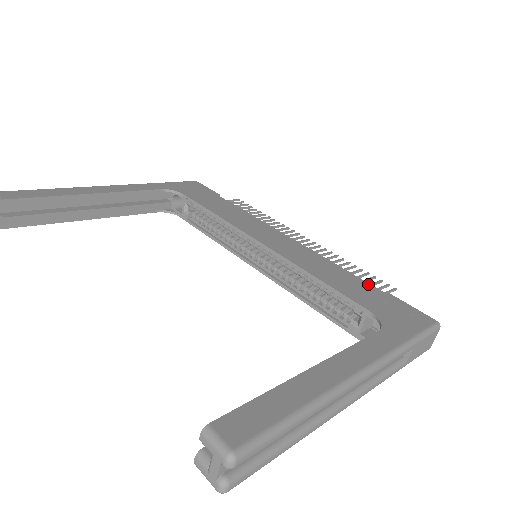
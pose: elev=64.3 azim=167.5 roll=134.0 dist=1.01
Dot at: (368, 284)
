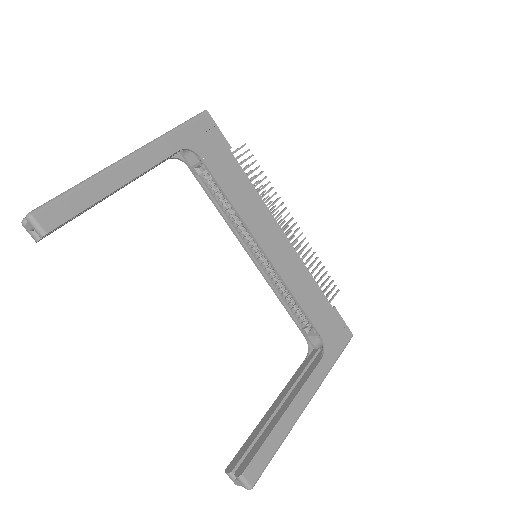
Dot at: (325, 298)
